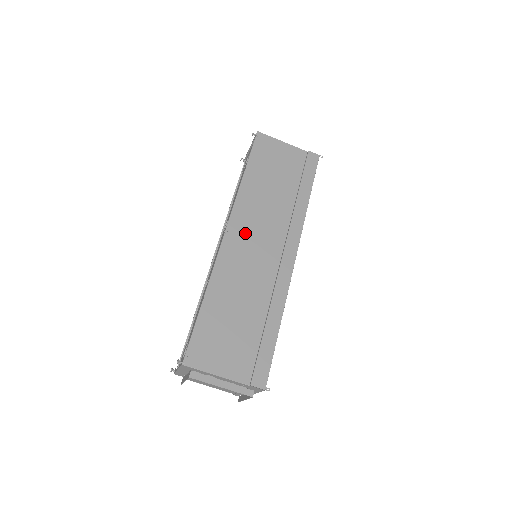
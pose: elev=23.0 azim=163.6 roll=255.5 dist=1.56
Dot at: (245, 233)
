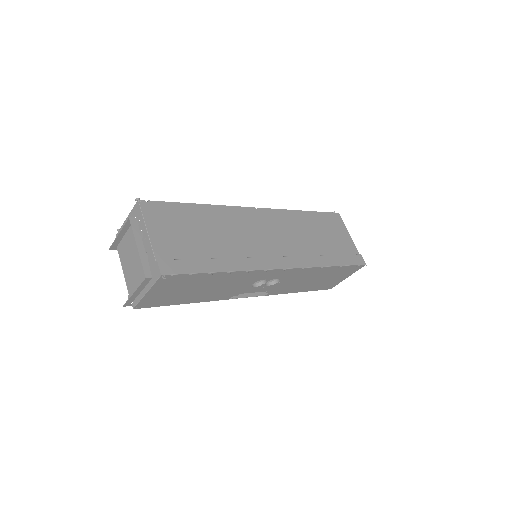
Dot at: (268, 223)
